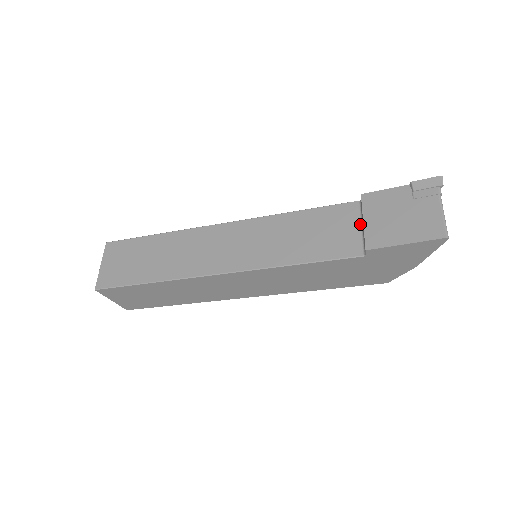
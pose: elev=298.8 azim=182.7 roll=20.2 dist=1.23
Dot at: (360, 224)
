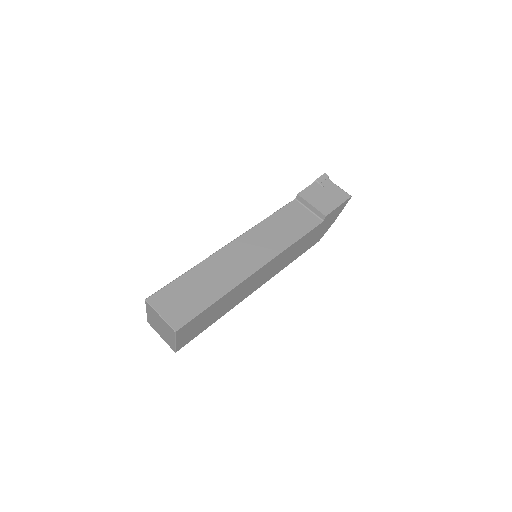
Dot at: (307, 209)
